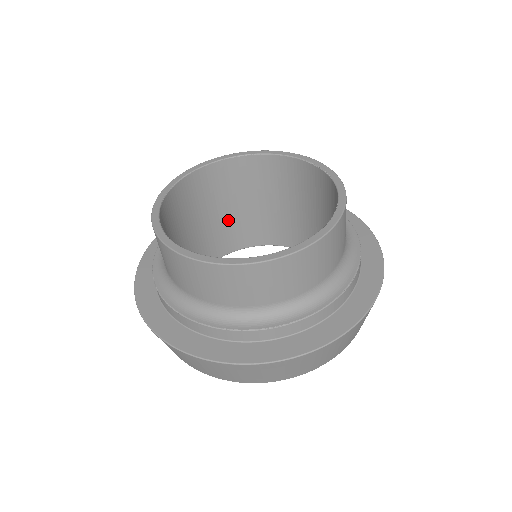
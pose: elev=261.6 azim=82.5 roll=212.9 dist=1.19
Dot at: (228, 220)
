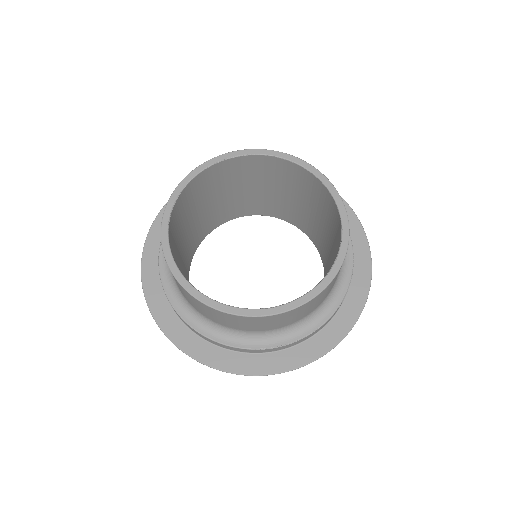
Dot at: (286, 200)
